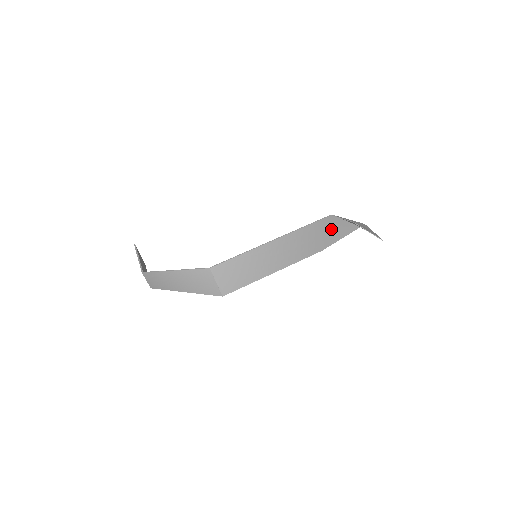
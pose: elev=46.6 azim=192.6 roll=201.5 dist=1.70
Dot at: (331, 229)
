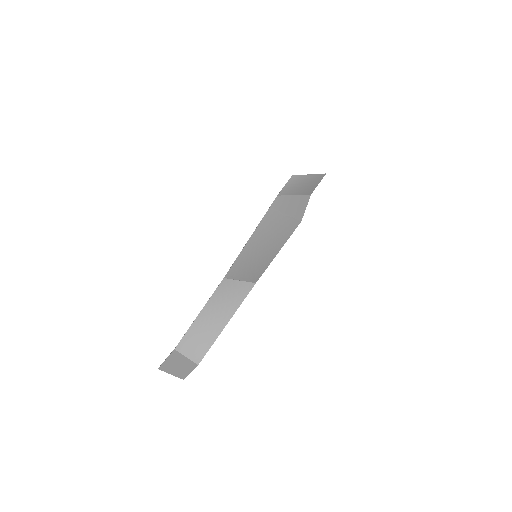
Dot at: (289, 205)
